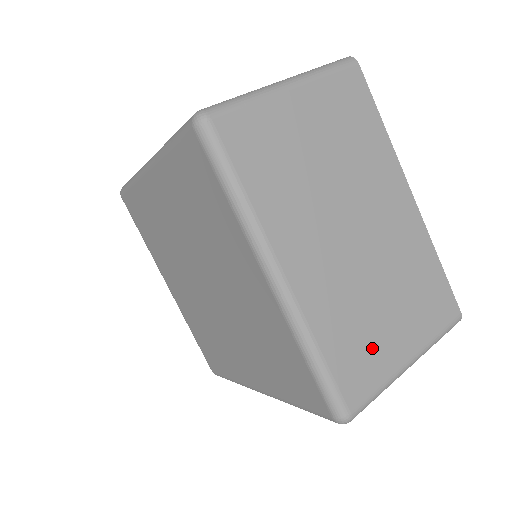
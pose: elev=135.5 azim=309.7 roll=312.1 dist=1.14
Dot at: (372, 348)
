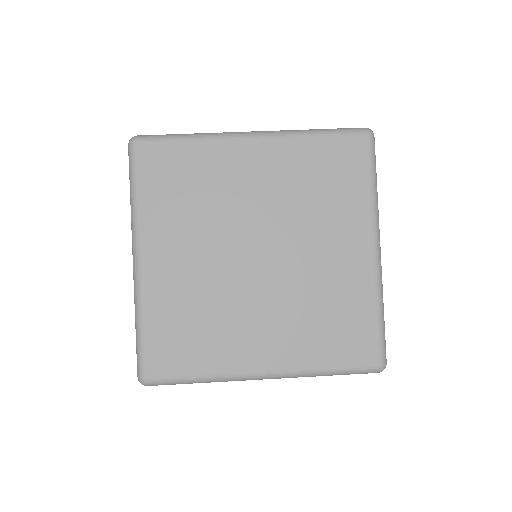
Dot at: occluded
